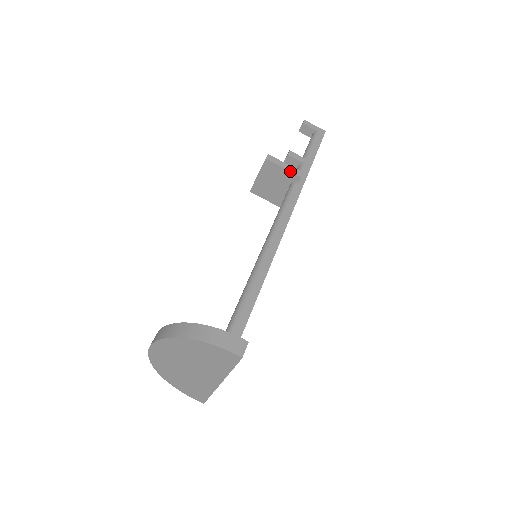
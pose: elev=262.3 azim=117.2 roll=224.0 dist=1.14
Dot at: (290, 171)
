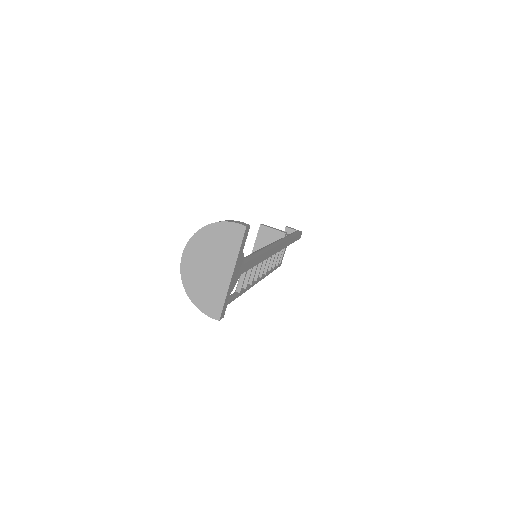
Dot at: (277, 230)
